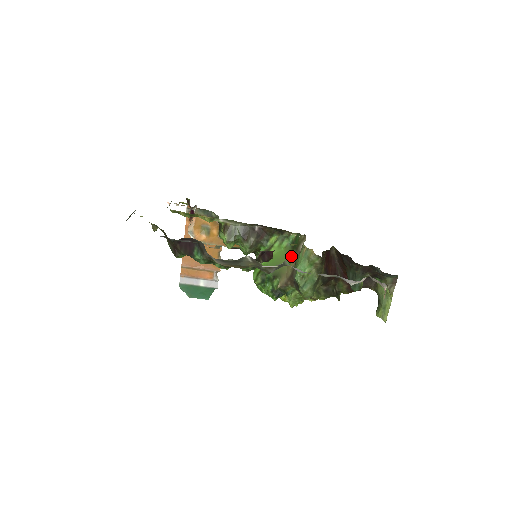
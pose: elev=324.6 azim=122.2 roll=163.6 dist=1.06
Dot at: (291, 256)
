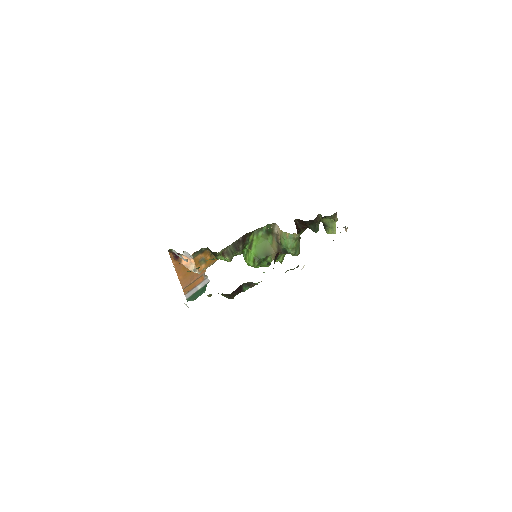
Dot at: (270, 239)
